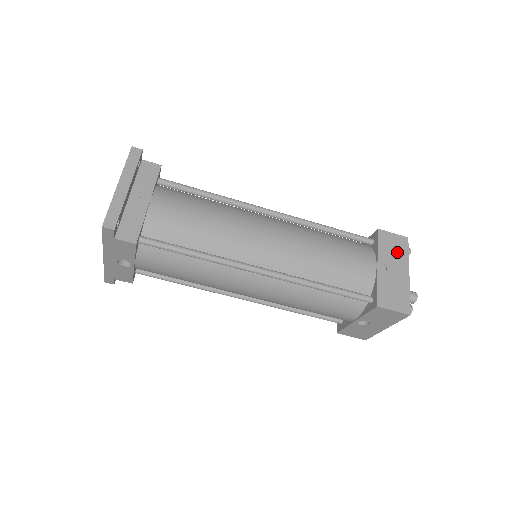
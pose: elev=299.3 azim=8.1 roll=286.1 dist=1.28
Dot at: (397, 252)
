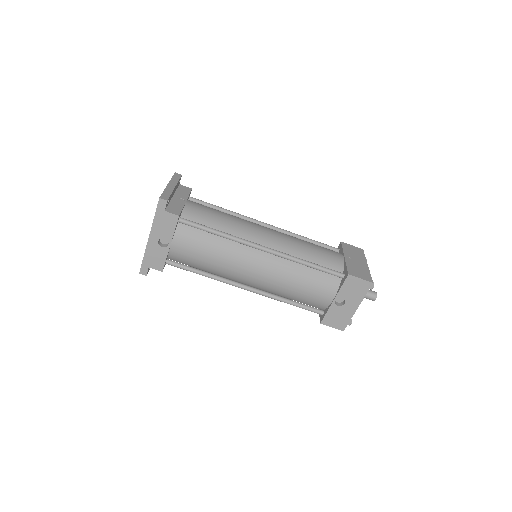
Dot at: (357, 254)
